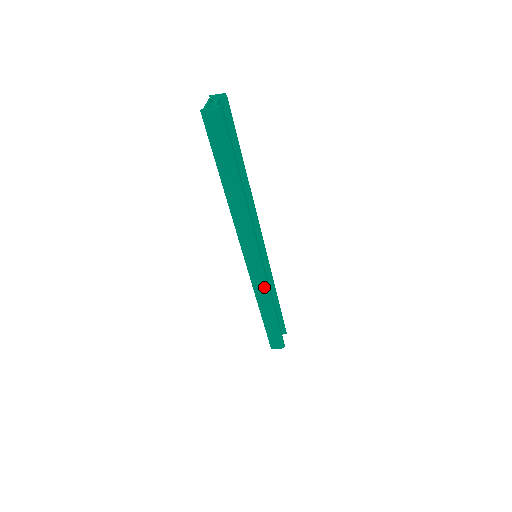
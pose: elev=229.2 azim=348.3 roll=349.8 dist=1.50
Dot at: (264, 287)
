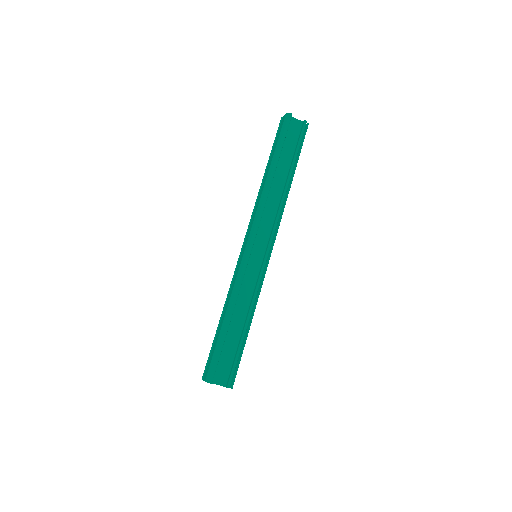
Dot at: (237, 279)
